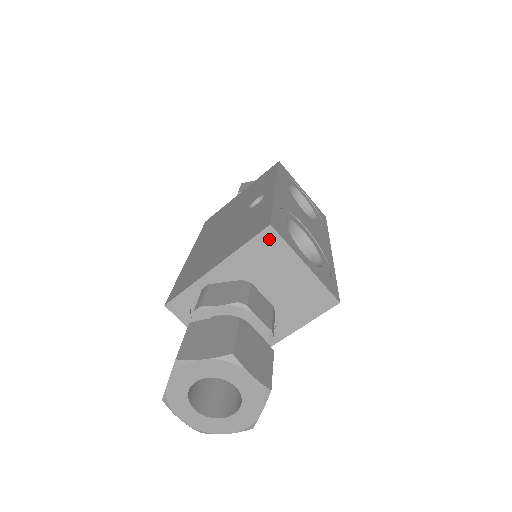
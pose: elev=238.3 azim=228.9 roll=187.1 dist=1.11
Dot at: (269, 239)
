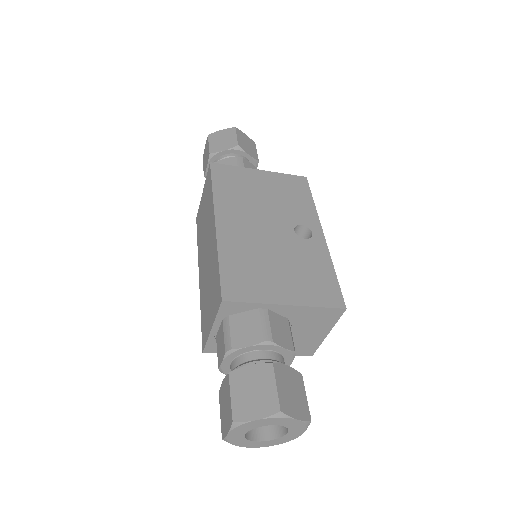
Dot at: (335, 314)
